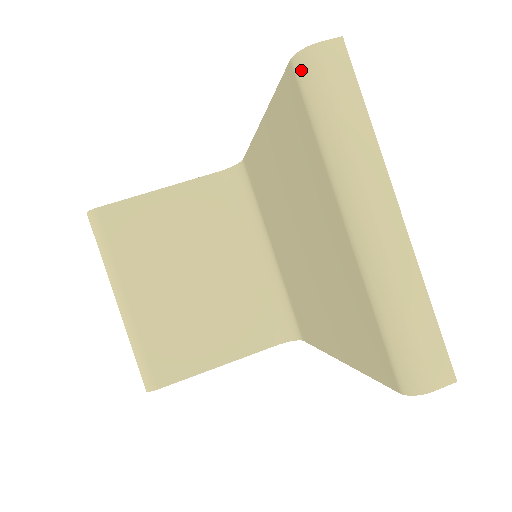
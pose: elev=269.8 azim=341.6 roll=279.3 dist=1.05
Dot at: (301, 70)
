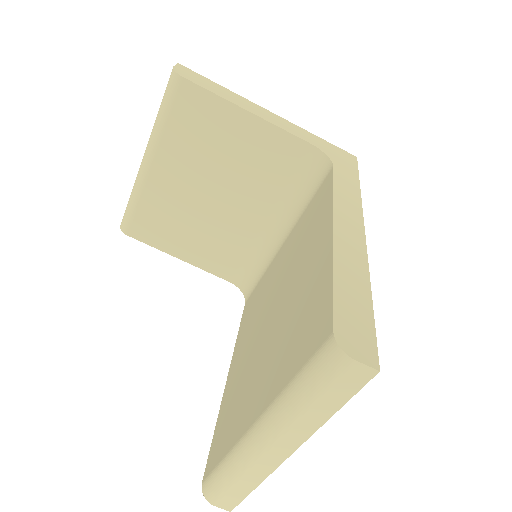
Dot at: (327, 352)
